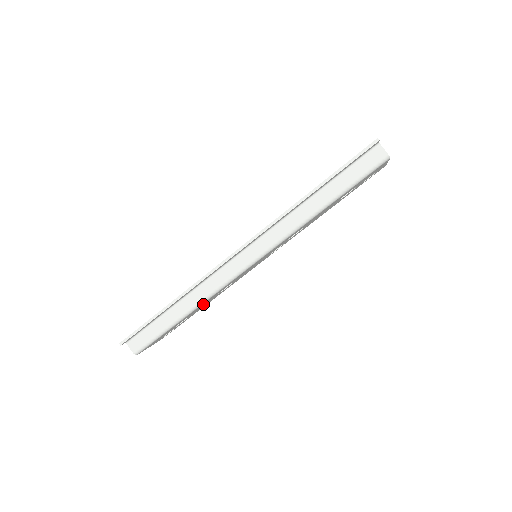
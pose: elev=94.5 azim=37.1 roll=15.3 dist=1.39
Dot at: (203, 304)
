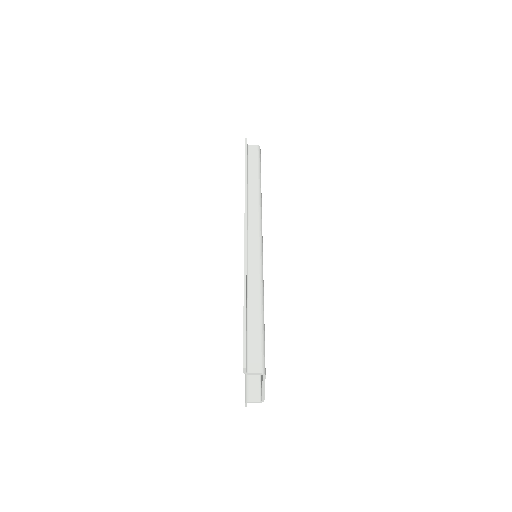
Dot at: occluded
